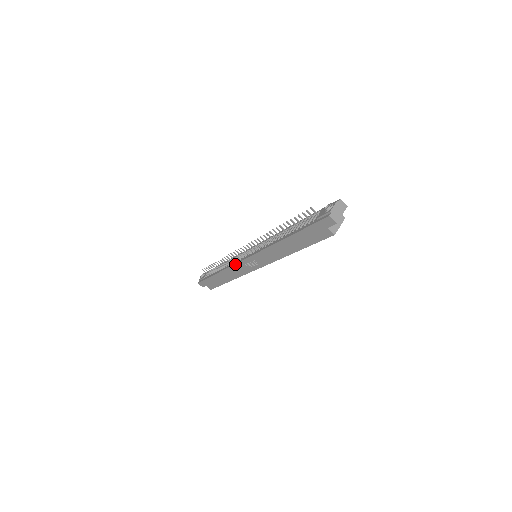
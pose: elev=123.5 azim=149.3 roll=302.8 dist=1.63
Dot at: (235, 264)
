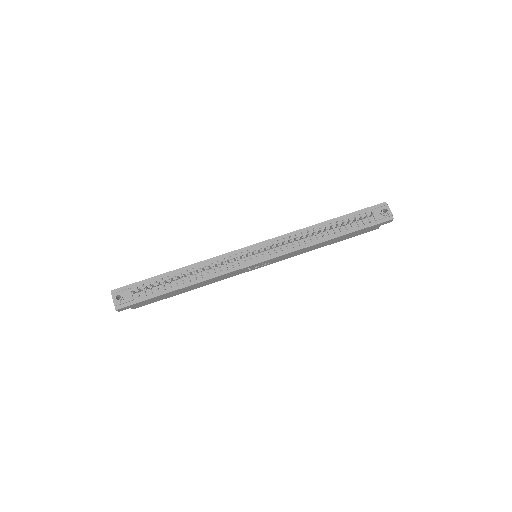
Dot at: (232, 272)
